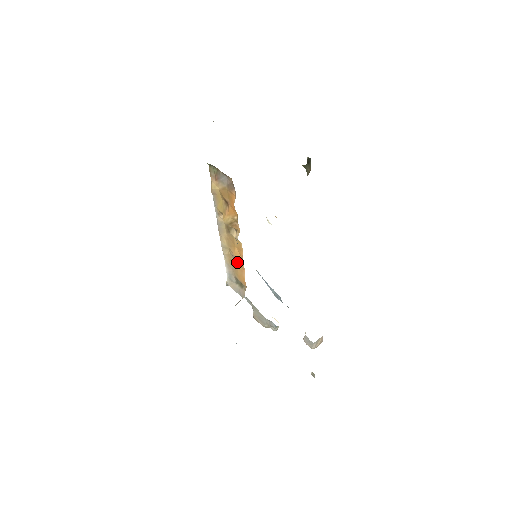
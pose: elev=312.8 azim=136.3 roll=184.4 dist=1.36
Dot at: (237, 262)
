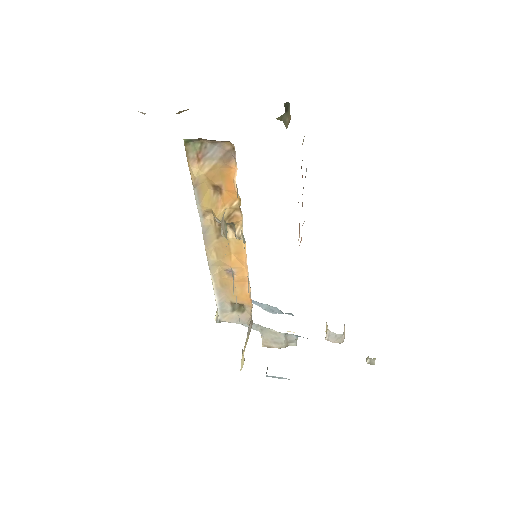
Dot at: (235, 276)
